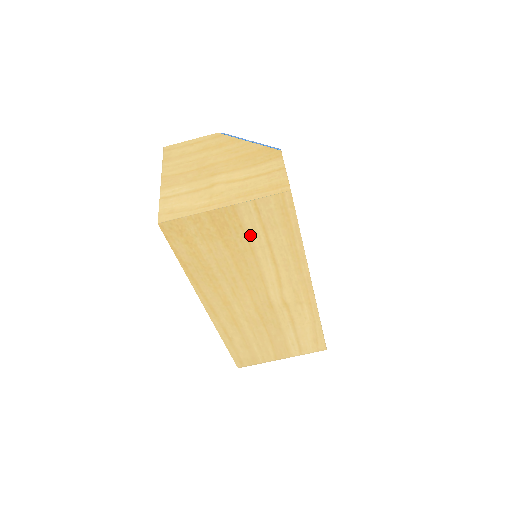
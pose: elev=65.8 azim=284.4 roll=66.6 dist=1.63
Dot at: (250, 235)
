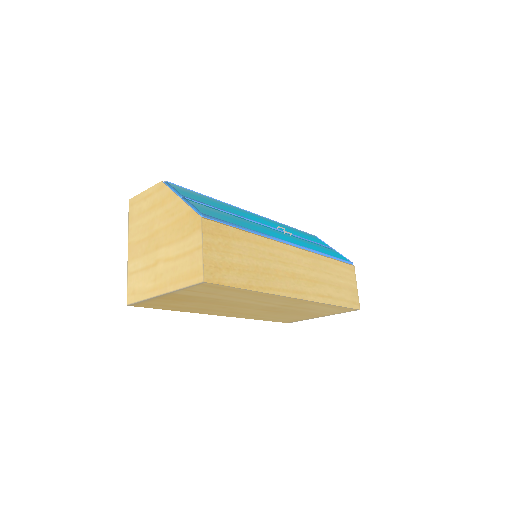
Dot at: (203, 296)
